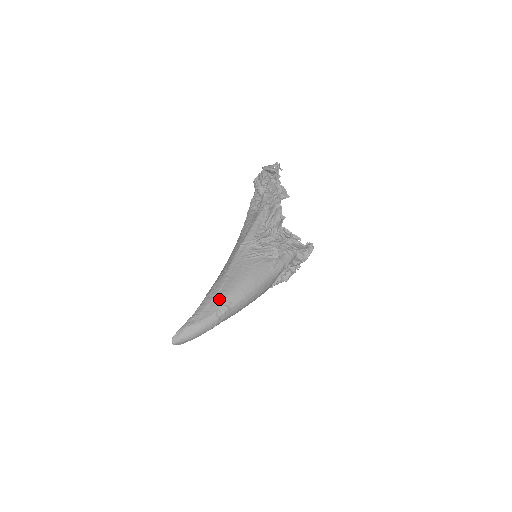
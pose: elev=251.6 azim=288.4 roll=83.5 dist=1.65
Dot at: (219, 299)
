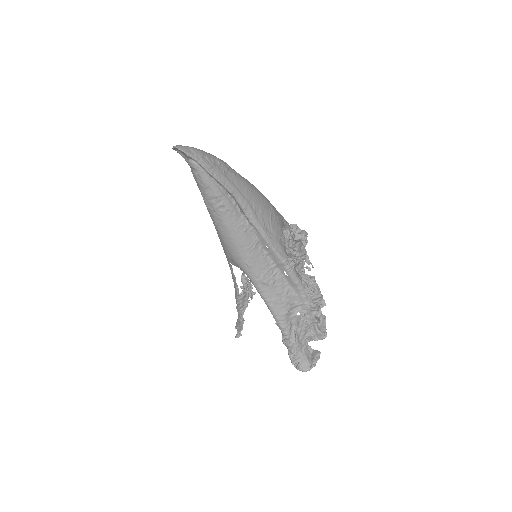
Dot at: occluded
